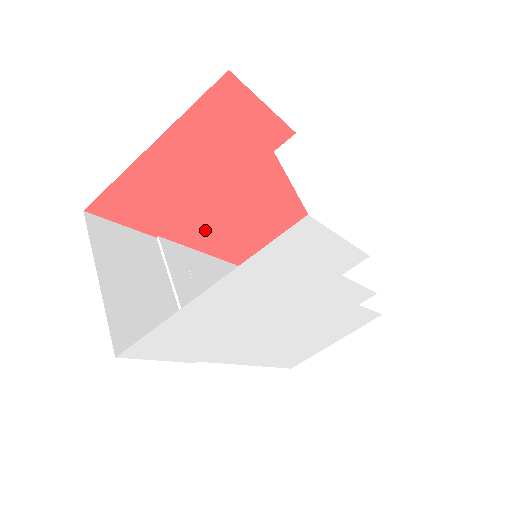
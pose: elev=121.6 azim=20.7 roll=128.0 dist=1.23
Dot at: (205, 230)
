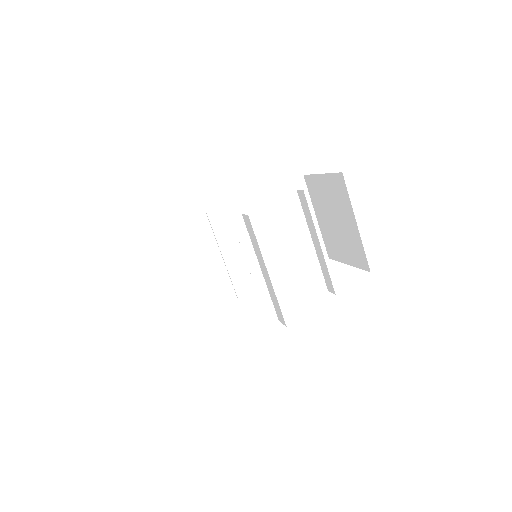
Dot at: occluded
